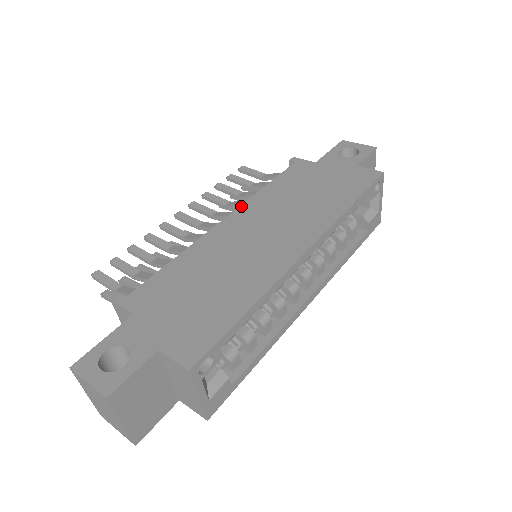
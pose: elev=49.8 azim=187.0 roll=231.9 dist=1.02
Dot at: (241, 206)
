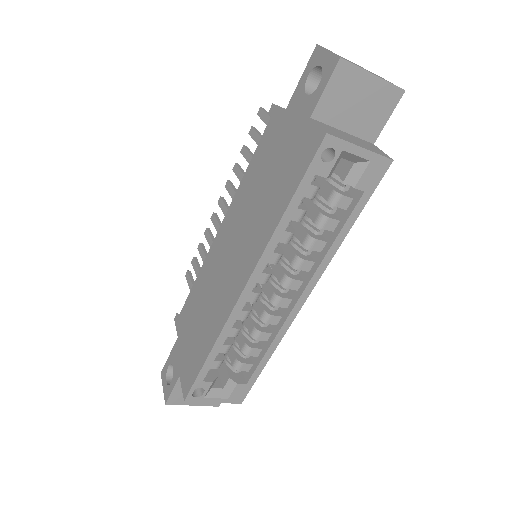
Dot at: (228, 210)
